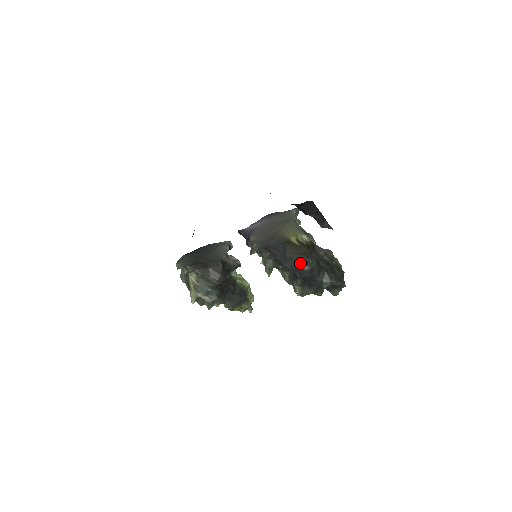
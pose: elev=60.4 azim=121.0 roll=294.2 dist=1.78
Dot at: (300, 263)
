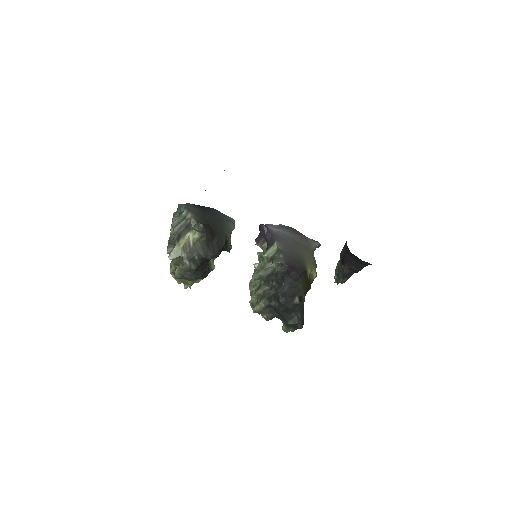
Dot at: (297, 294)
